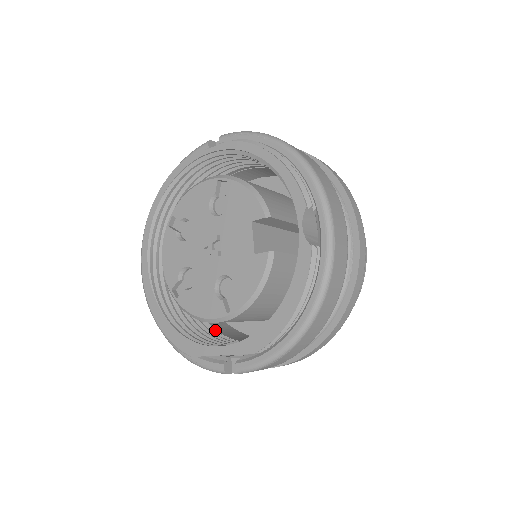
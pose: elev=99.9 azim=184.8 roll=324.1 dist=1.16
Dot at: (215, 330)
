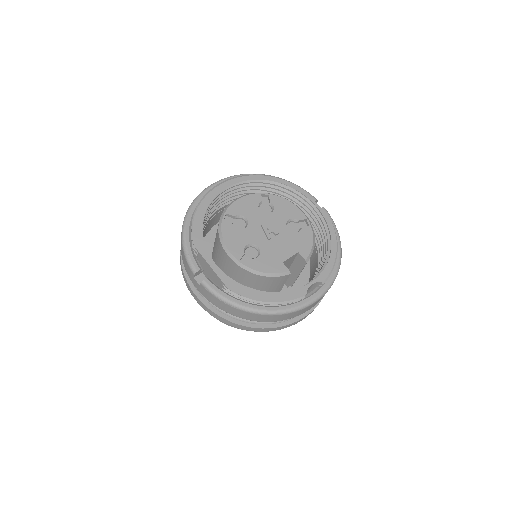
Dot at: occluded
